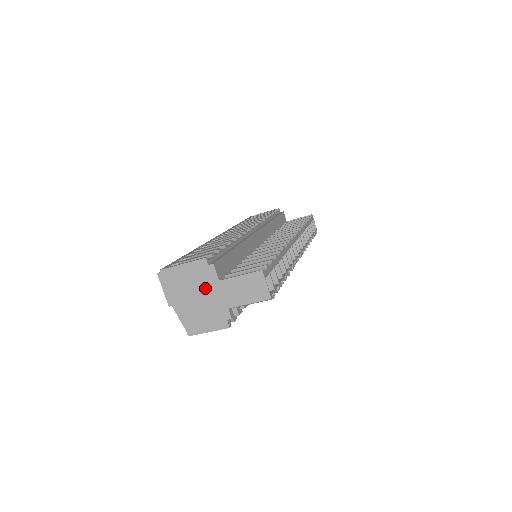
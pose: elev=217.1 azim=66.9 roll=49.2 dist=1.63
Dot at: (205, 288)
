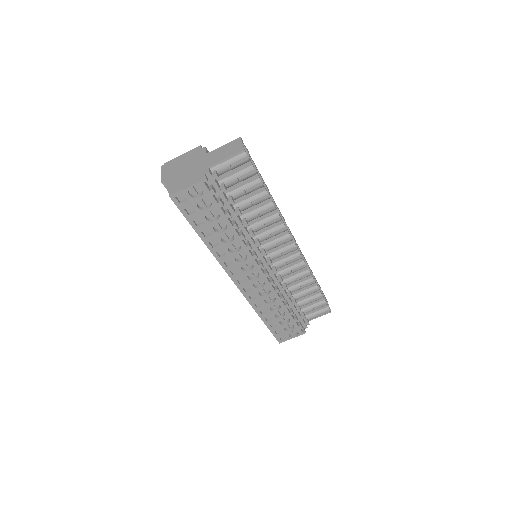
Dot at: (194, 161)
